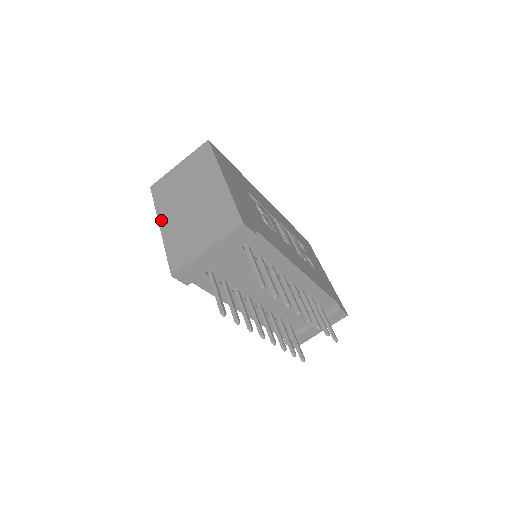
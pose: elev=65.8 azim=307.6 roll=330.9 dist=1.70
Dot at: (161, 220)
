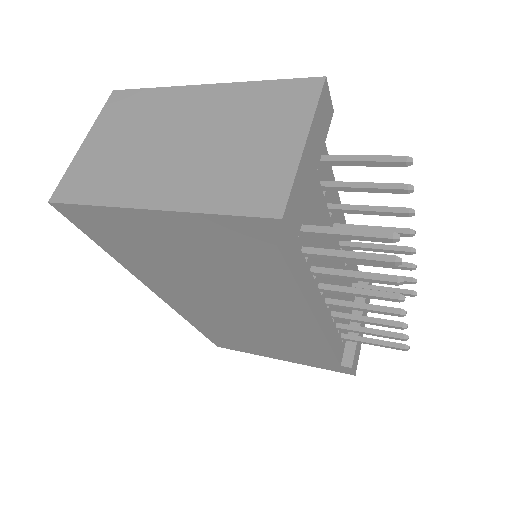
Dot at: (140, 201)
